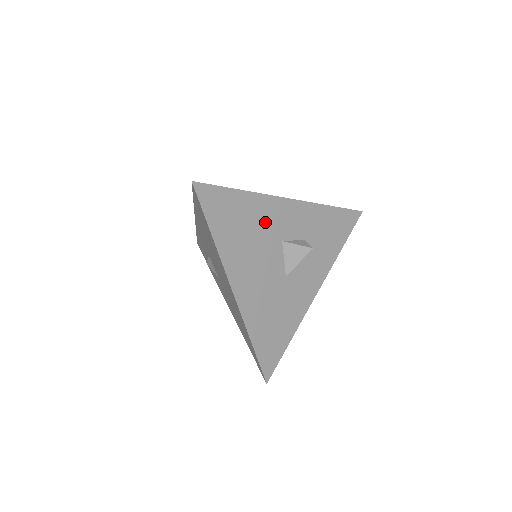
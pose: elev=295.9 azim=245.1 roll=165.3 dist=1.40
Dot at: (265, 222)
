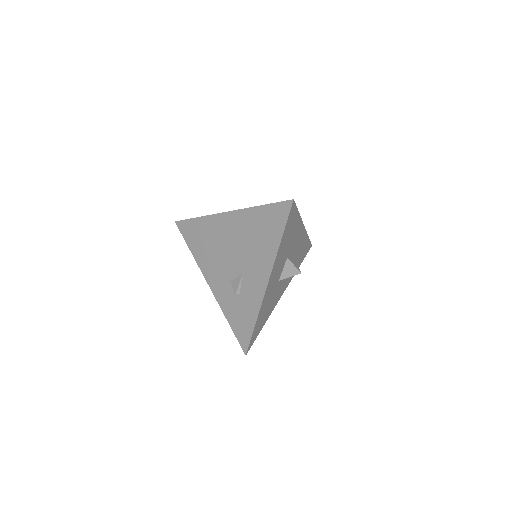
Dot at: occluded
